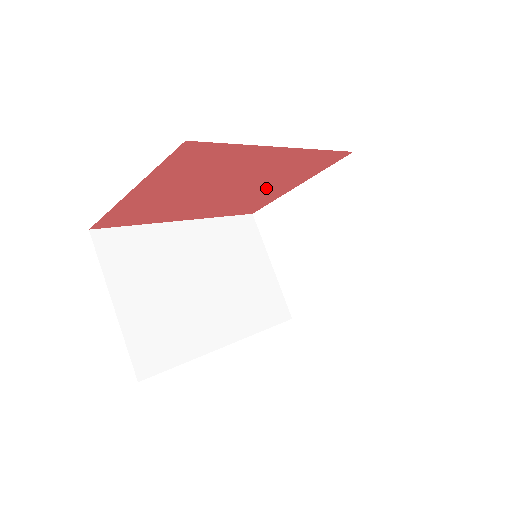
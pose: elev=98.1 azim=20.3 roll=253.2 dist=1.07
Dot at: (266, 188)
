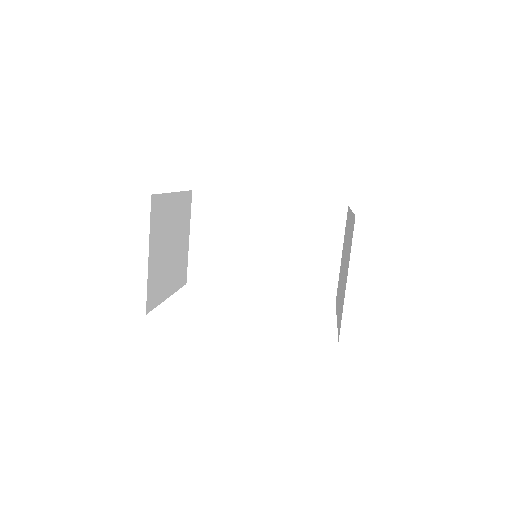
Dot at: occluded
